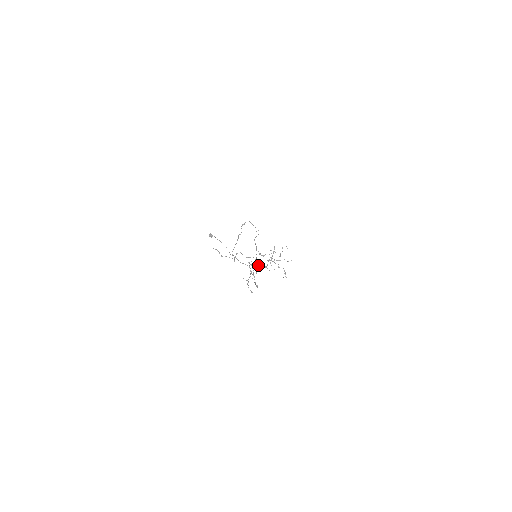
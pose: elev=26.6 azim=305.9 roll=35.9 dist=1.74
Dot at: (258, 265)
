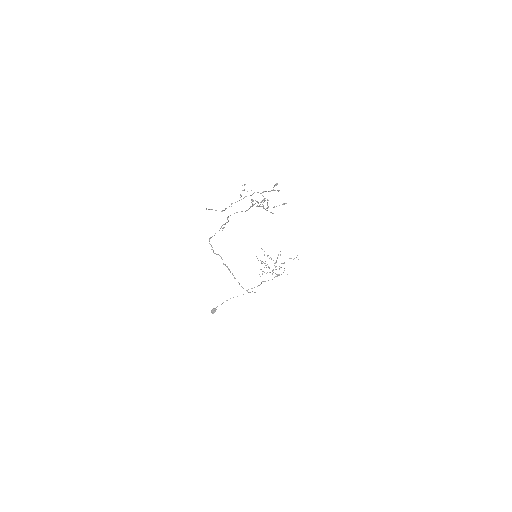
Dot at: (257, 202)
